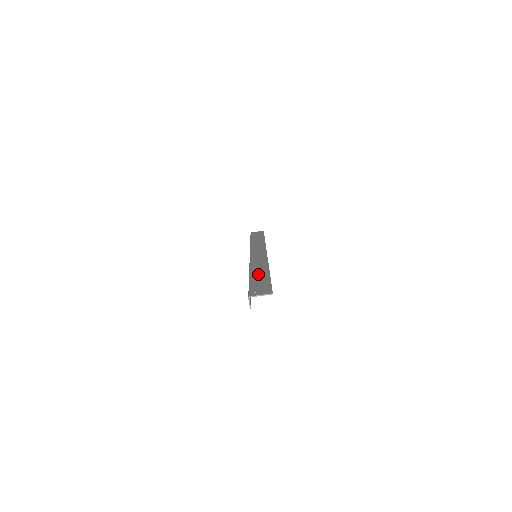
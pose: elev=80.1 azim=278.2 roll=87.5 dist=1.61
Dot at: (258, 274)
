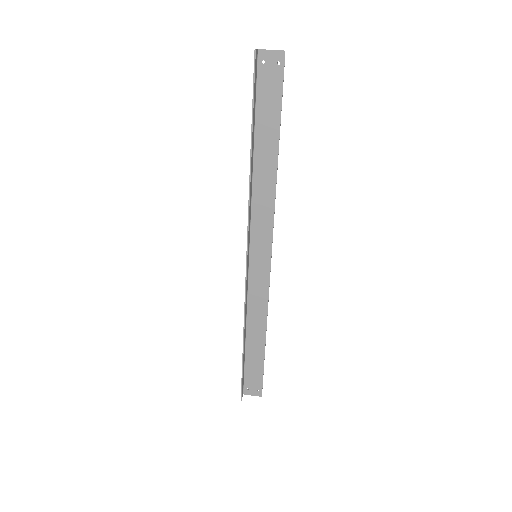
Dot at: (264, 144)
